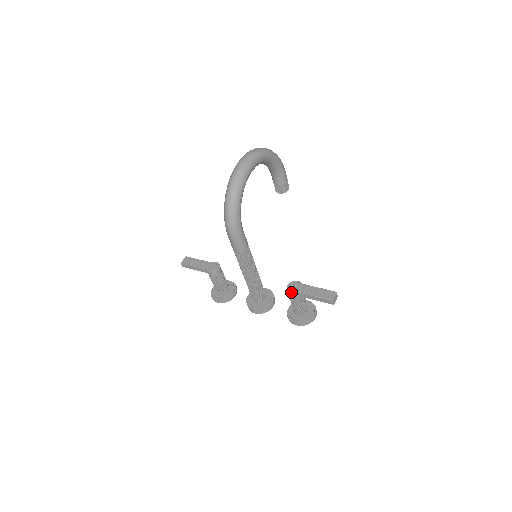
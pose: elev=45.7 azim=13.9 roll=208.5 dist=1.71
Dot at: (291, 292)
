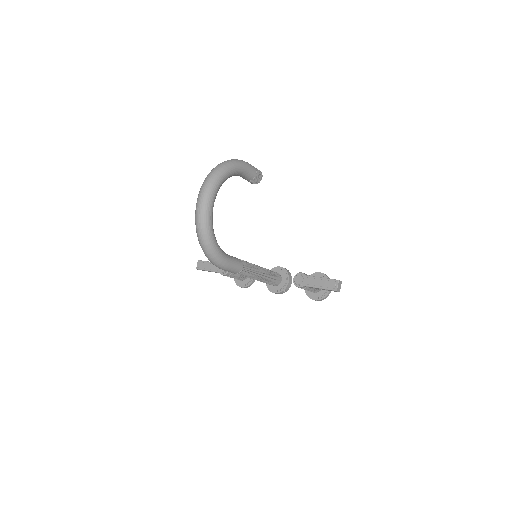
Dot at: (298, 287)
